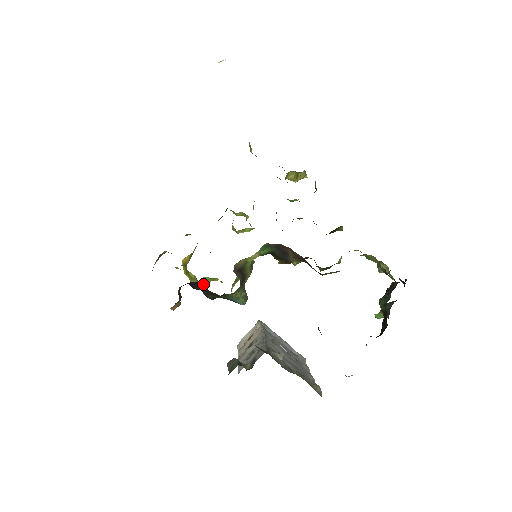
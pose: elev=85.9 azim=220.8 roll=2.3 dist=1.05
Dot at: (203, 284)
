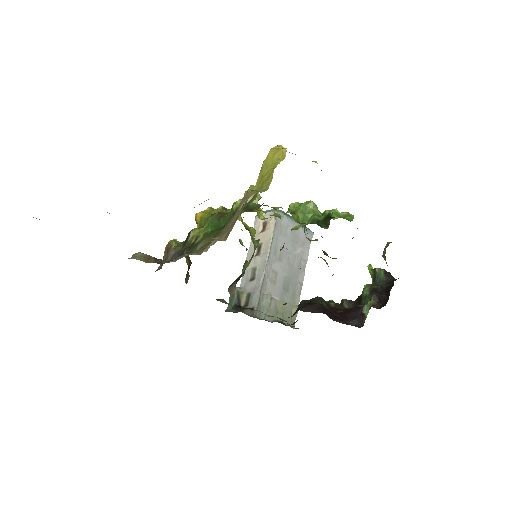
Dot at: occluded
